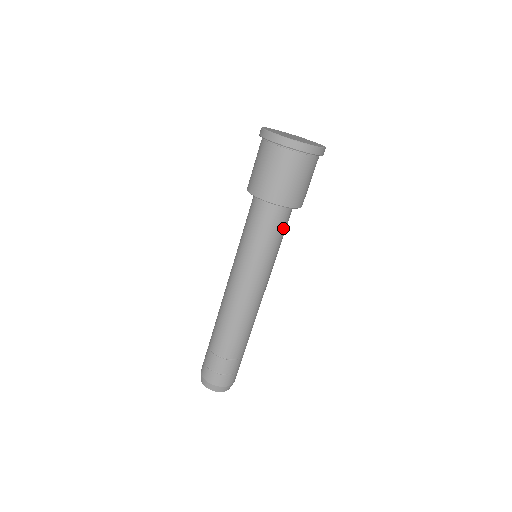
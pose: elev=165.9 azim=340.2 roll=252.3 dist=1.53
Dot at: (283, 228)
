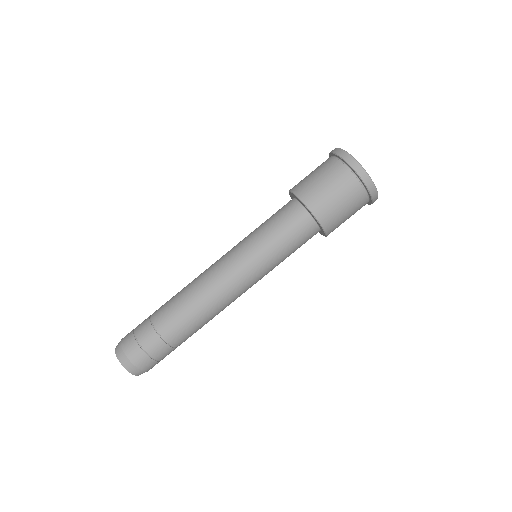
Dot at: occluded
